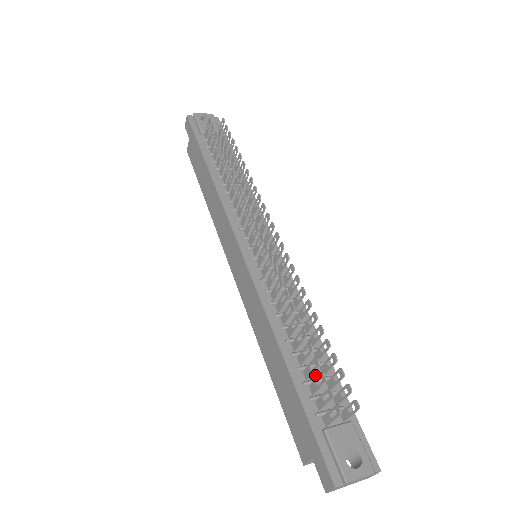
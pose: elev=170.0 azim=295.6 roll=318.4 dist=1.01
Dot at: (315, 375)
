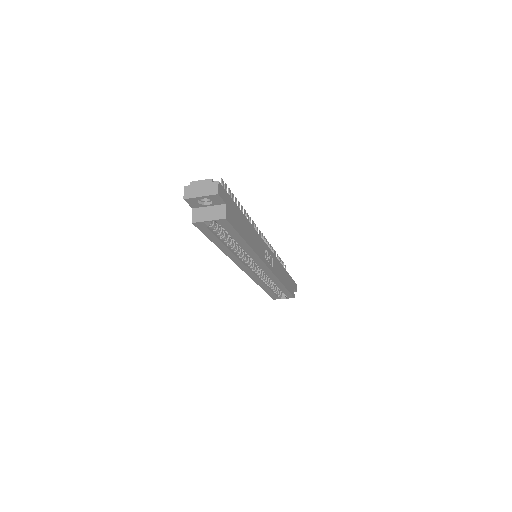
Dot at: occluded
